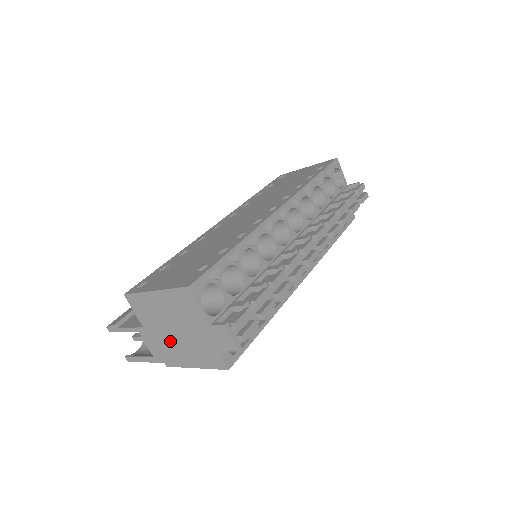
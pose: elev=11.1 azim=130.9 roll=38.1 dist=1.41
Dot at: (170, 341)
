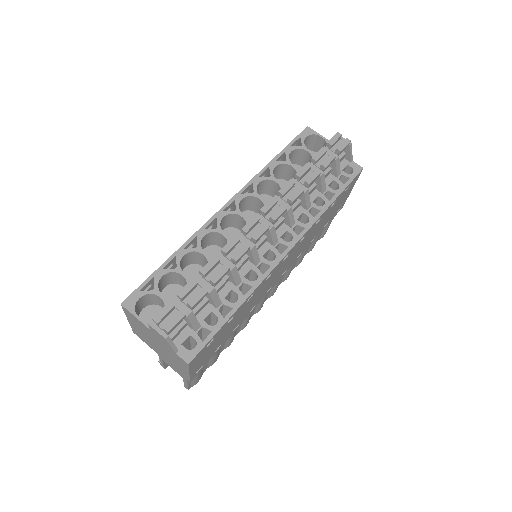
Dot at: (167, 357)
